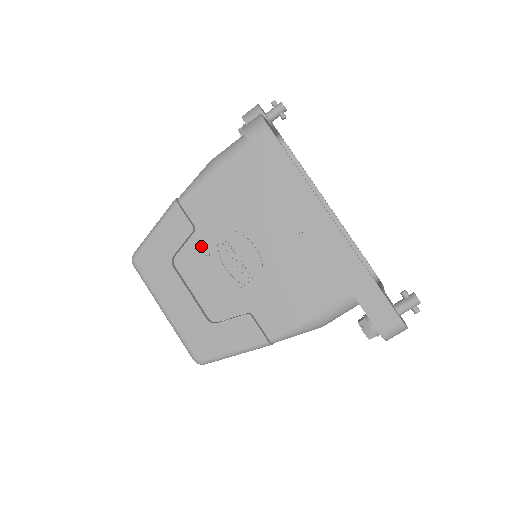
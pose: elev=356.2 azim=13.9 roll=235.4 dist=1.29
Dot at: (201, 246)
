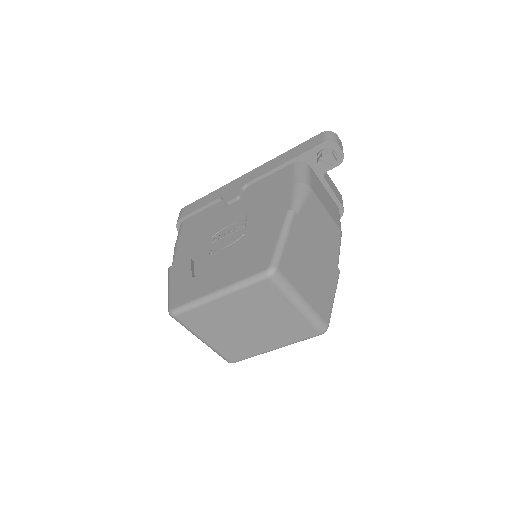
Dot at: (204, 257)
